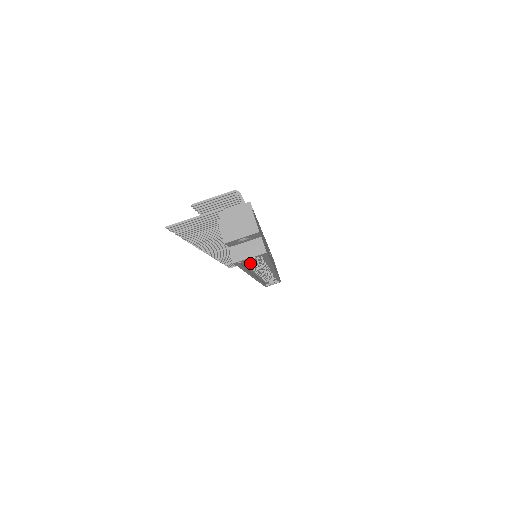
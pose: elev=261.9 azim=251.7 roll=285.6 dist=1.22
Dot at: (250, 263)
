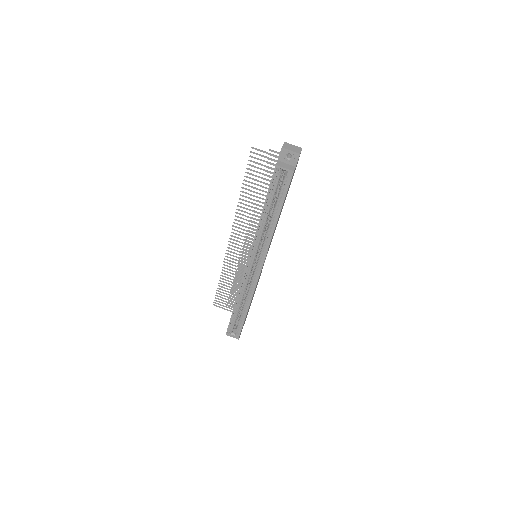
Dot at: (272, 199)
